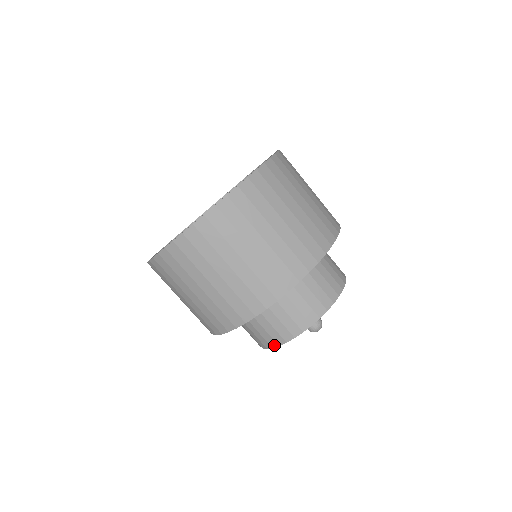
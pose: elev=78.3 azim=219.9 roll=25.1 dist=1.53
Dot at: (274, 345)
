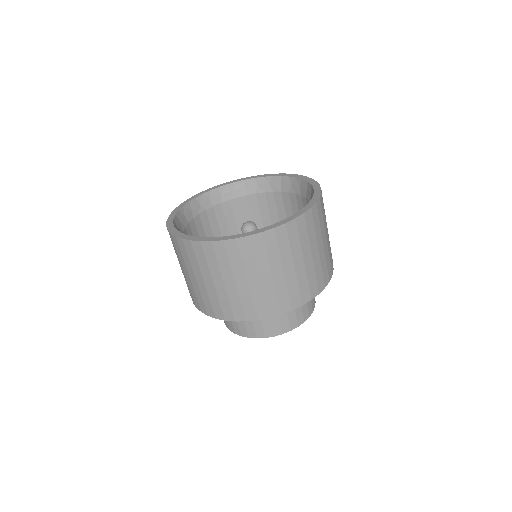
Dot at: (261, 336)
